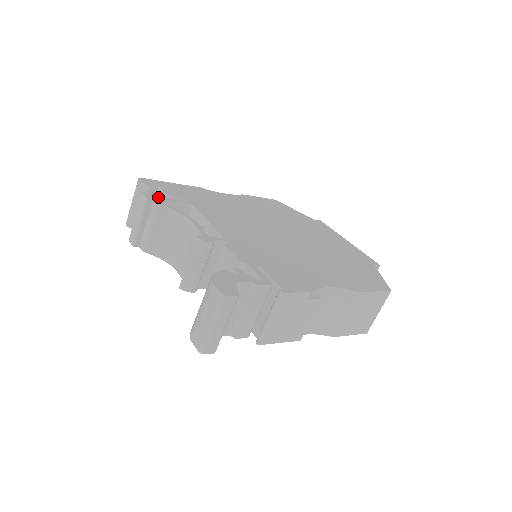
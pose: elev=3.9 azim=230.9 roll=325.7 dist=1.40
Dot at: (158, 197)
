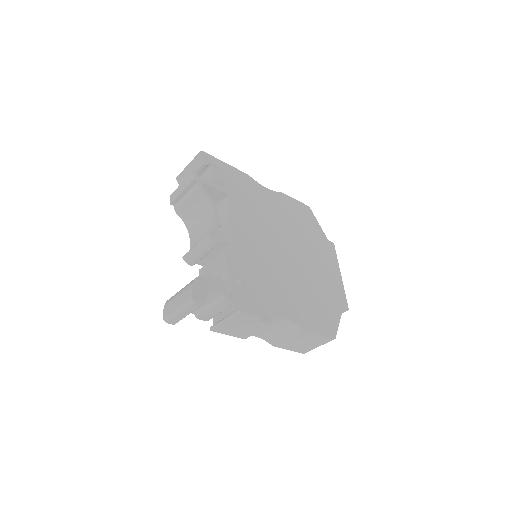
Dot at: (204, 179)
